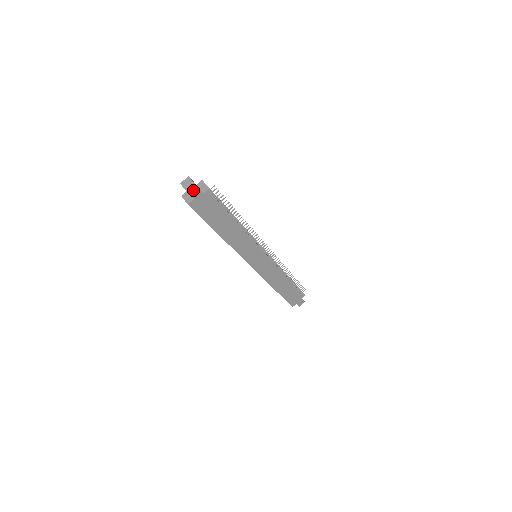
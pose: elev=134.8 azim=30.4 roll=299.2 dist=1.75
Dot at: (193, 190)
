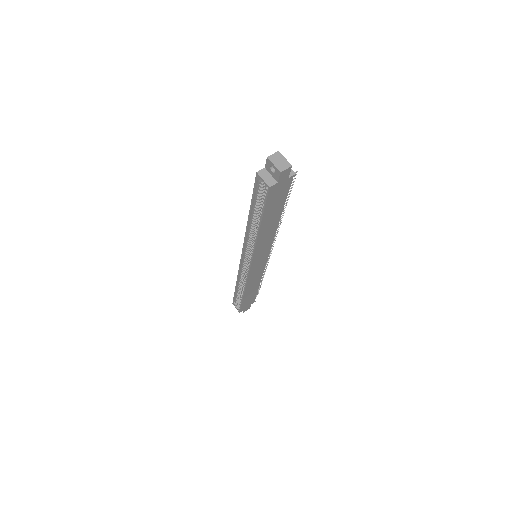
Dot at: (285, 171)
